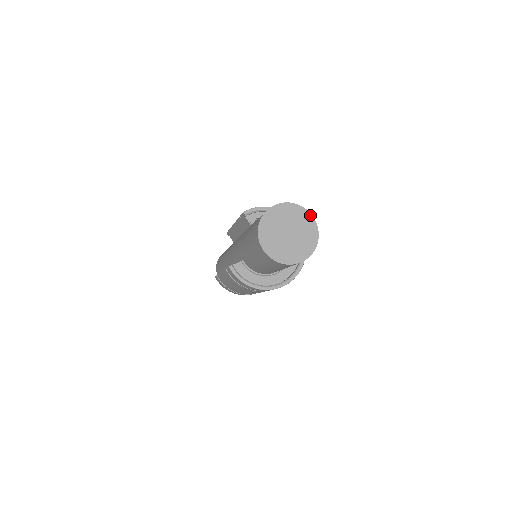
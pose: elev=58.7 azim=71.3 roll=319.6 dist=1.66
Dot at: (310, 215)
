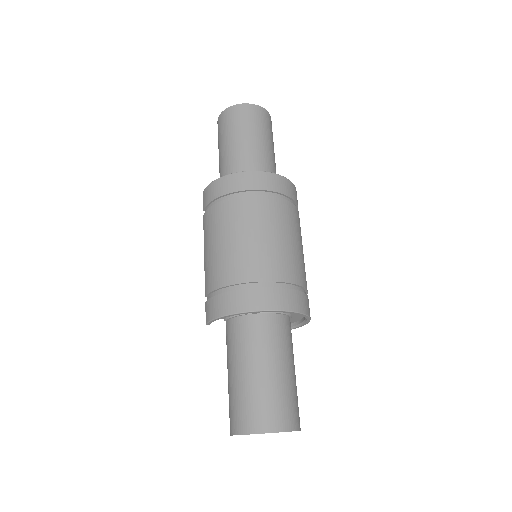
Dot at: occluded
